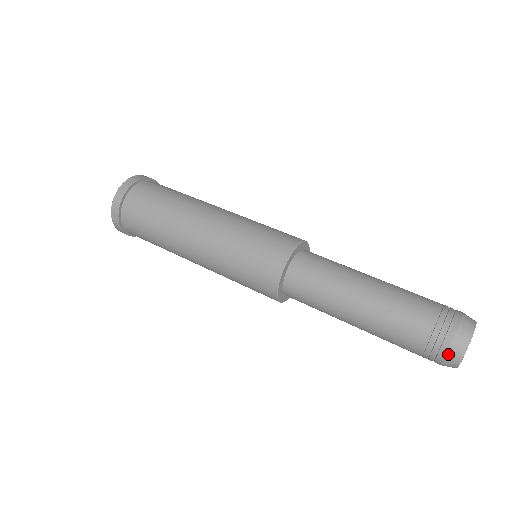
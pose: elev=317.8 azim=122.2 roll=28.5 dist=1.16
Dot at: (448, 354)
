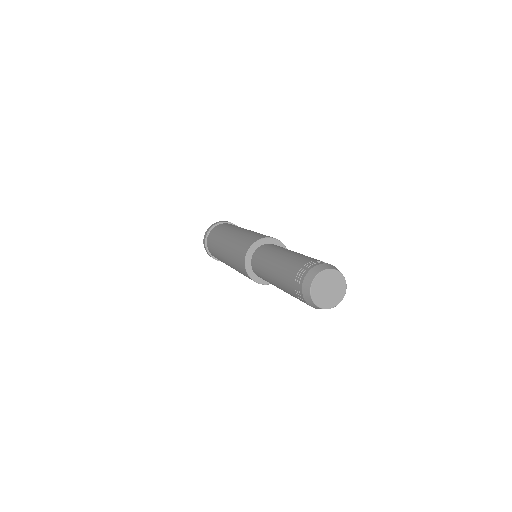
Dot at: (306, 301)
